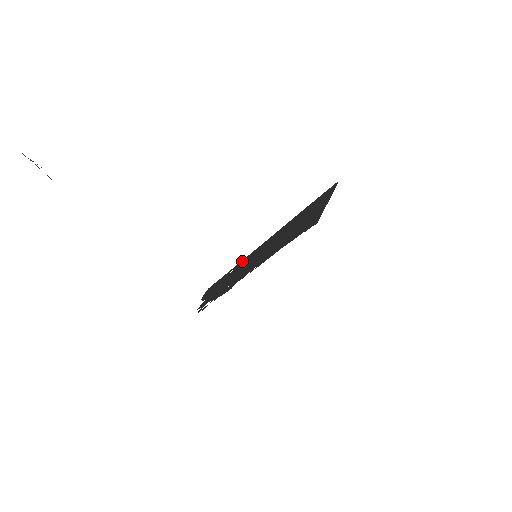
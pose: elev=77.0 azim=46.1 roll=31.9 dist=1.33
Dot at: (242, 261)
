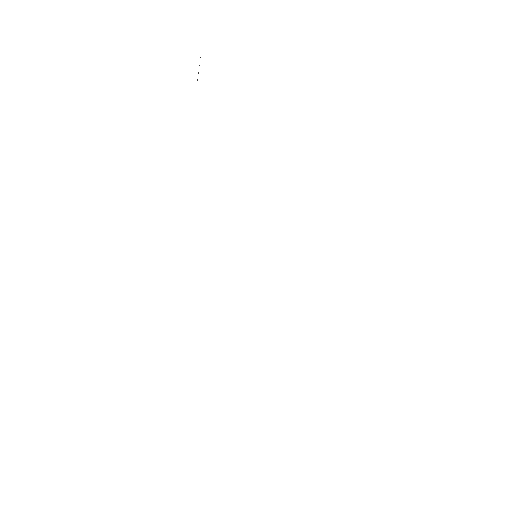
Dot at: occluded
